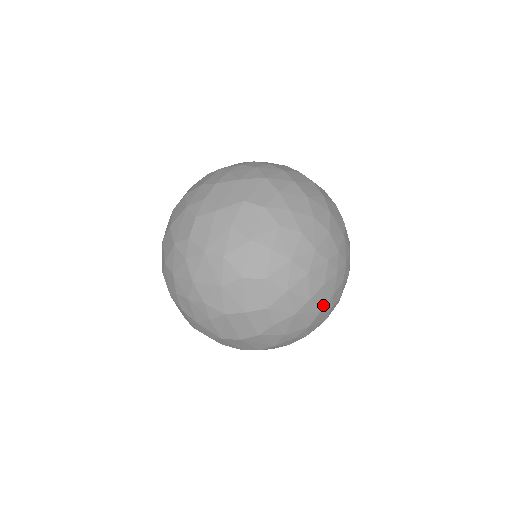
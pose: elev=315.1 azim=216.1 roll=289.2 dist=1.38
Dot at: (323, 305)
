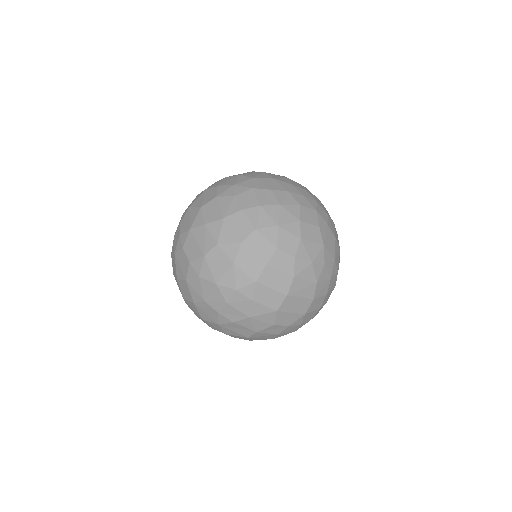
Dot at: (316, 222)
